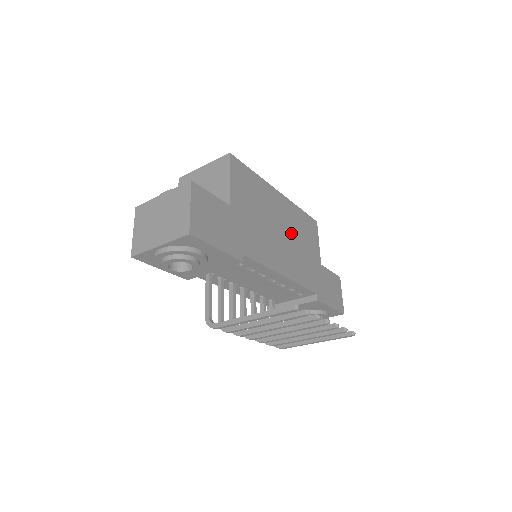
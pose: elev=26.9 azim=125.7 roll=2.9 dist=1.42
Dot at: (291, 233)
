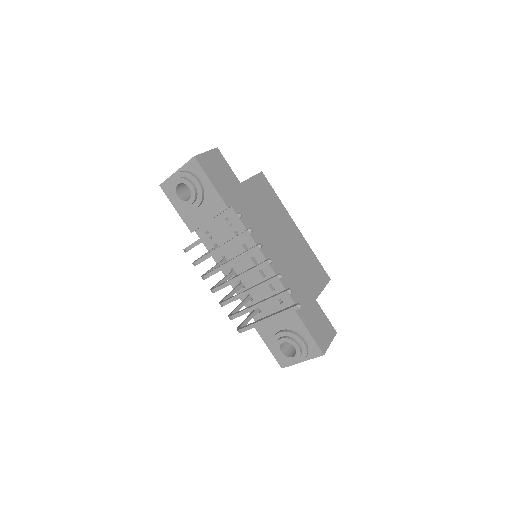
Dot at: (292, 251)
